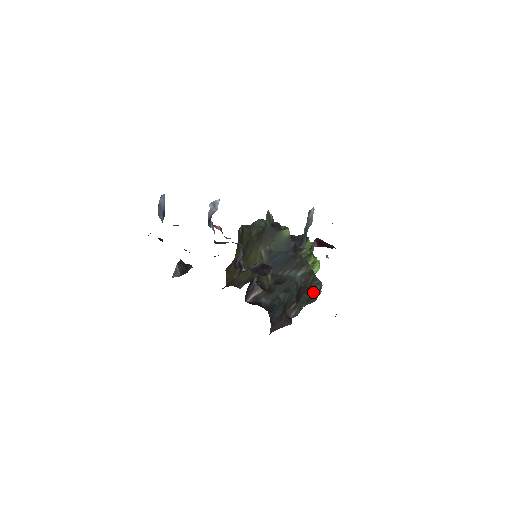
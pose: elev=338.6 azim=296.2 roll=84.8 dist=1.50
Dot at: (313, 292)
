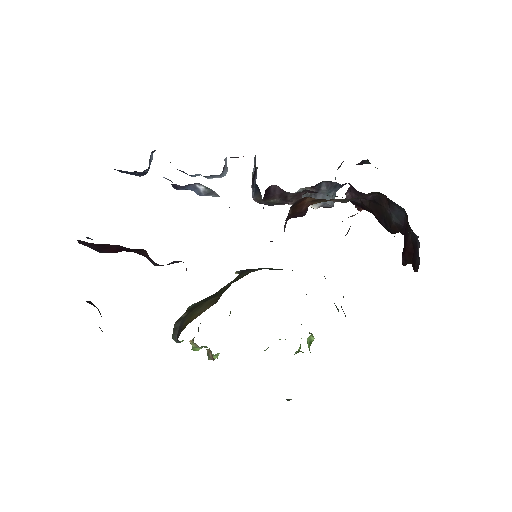
Dot at: occluded
